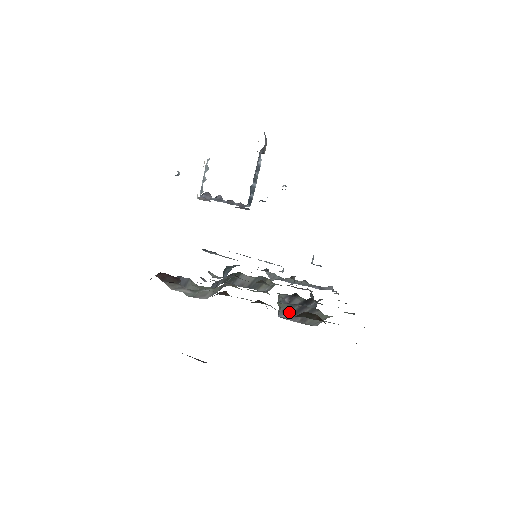
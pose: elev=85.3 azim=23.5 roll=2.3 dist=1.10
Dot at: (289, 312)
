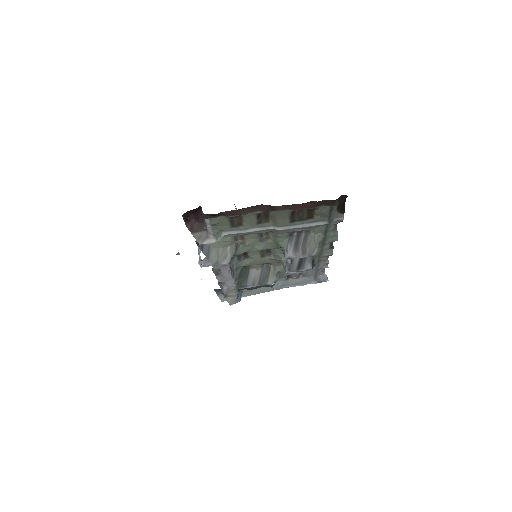
Dot at: (291, 248)
